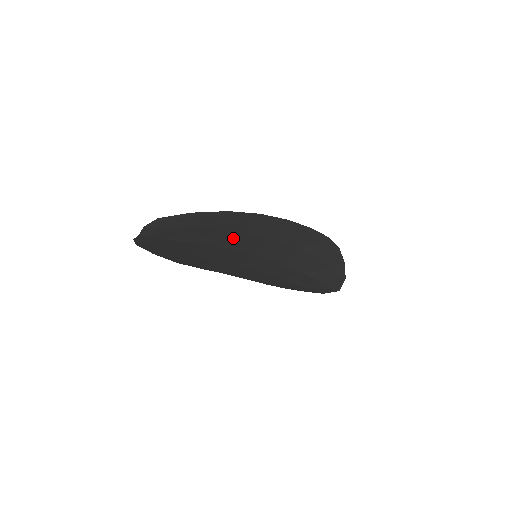
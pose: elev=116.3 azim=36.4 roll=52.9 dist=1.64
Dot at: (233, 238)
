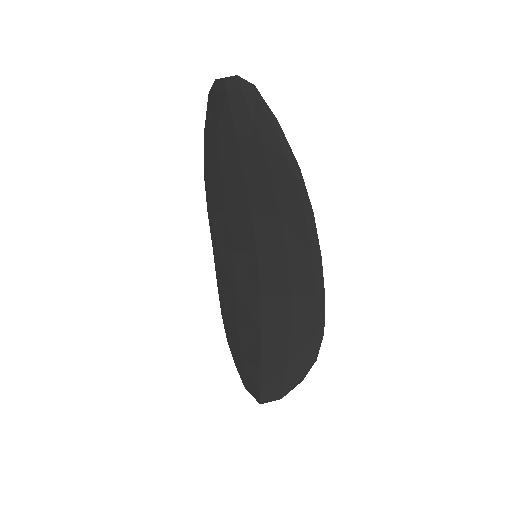
Dot at: (267, 205)
